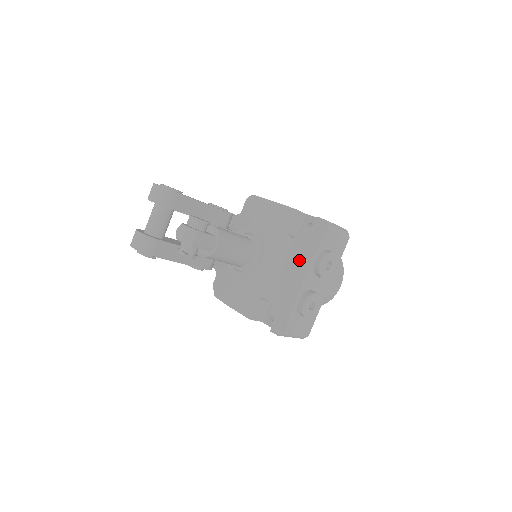
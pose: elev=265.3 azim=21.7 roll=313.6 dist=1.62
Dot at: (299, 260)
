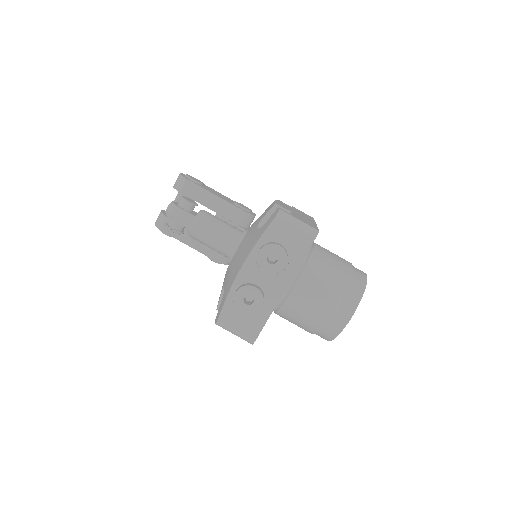
Dot at: (248, 248)
